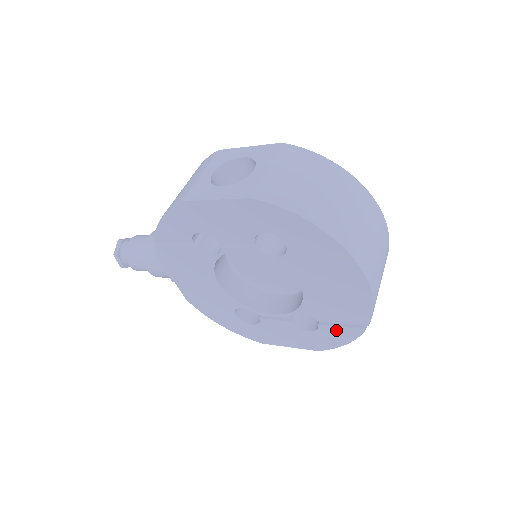
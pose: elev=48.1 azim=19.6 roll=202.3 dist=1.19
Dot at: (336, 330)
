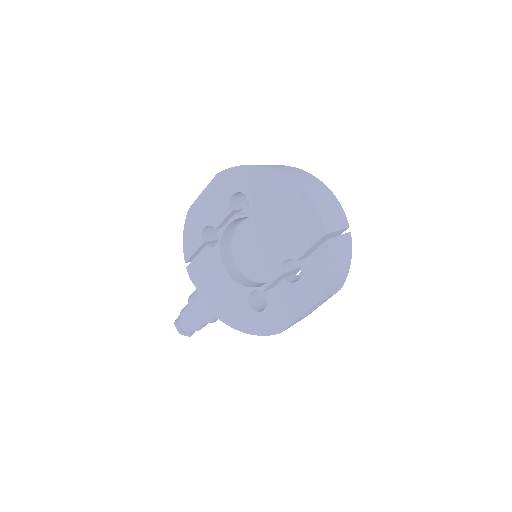
Dot at: (312, 261)
